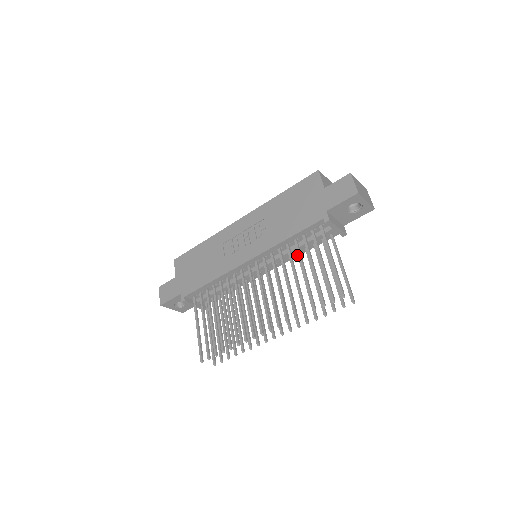
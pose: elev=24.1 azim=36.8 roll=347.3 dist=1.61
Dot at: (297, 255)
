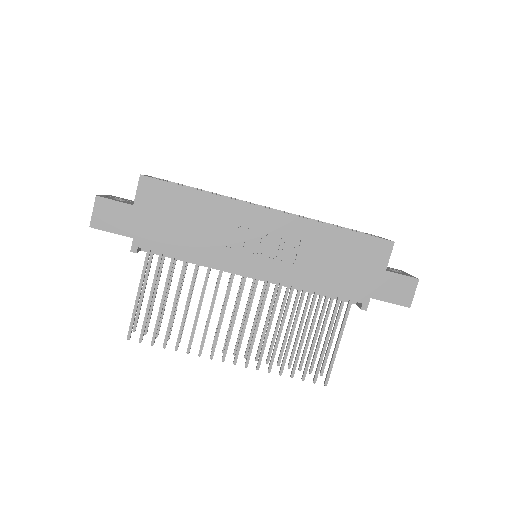
Dot at: occluded
